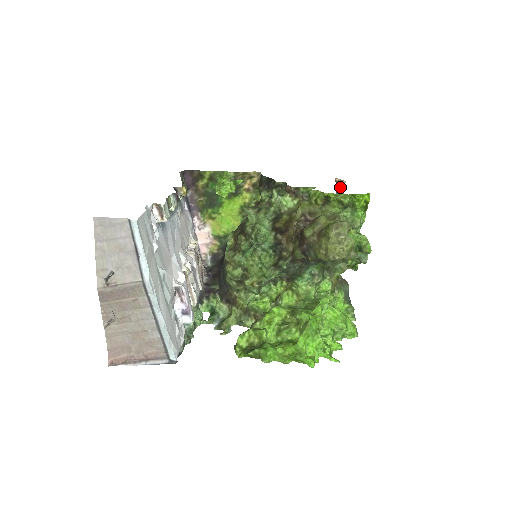
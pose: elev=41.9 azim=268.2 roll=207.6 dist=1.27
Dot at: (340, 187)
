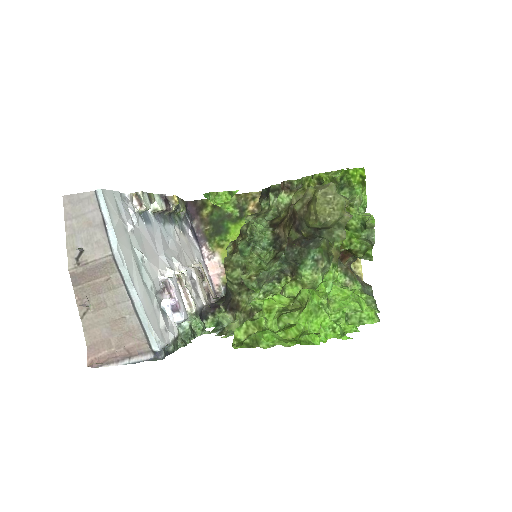
Dot at: occluded
